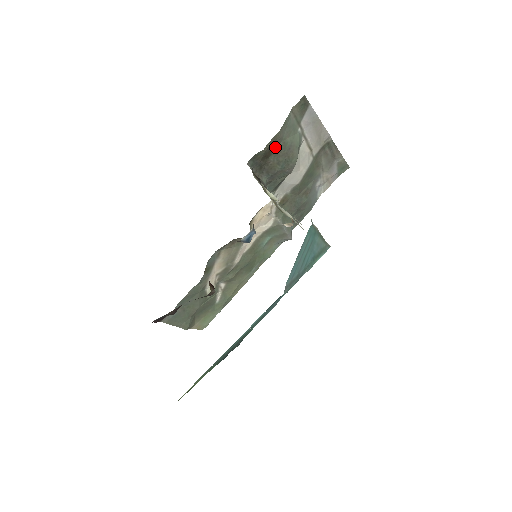
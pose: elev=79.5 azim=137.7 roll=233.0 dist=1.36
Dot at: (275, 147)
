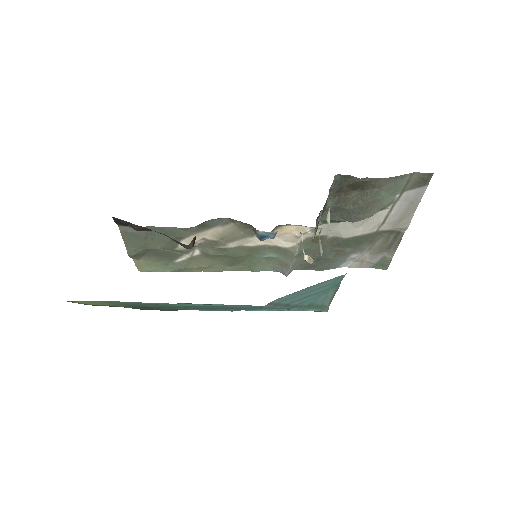
Dot at: (368, 187)
